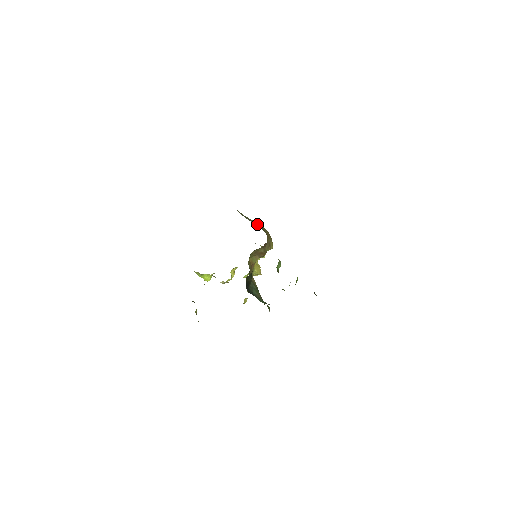
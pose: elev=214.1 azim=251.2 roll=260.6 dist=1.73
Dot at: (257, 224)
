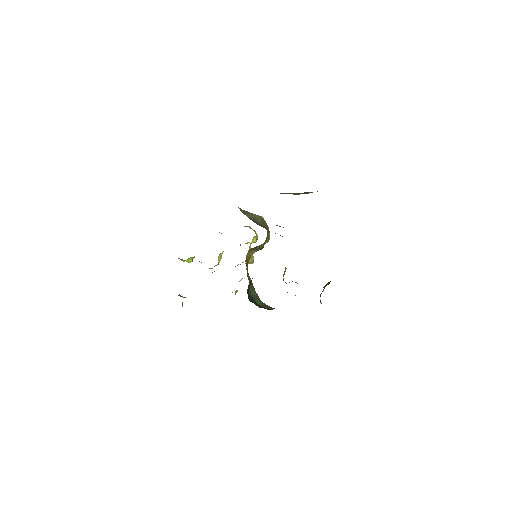
Dot at: (257, 217)
